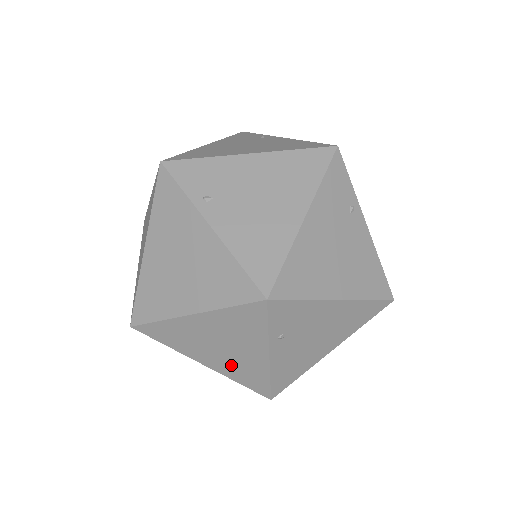
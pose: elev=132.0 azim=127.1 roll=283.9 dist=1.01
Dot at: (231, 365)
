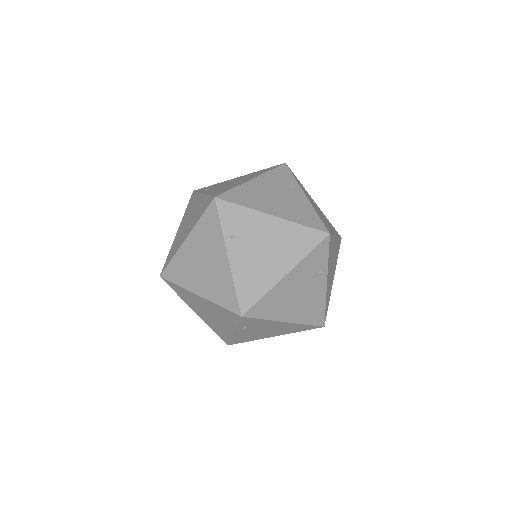
Dot at: (211, 322)
